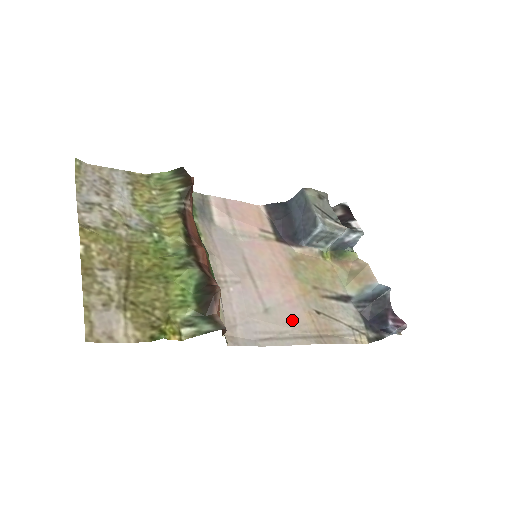
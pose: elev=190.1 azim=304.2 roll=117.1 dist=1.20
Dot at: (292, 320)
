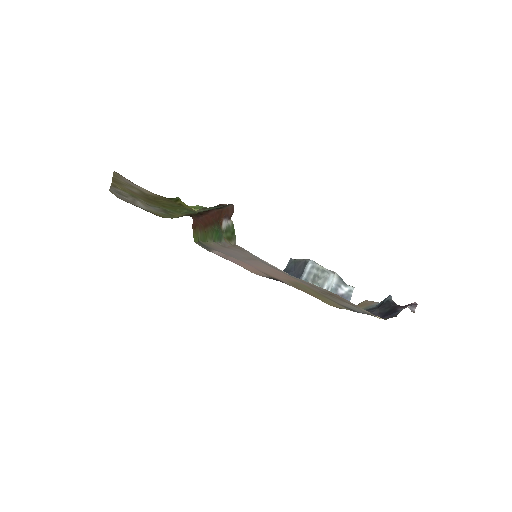
Dot at: occluded
